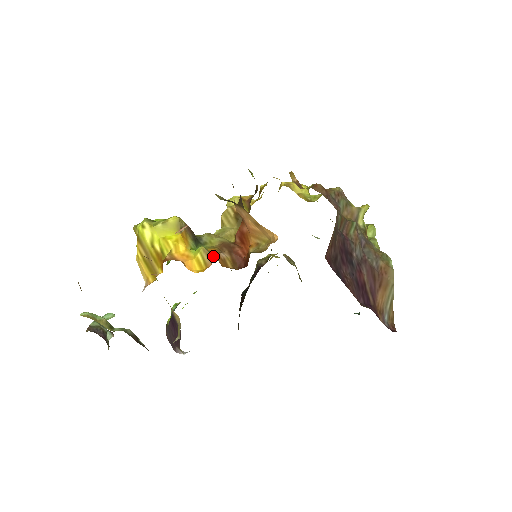
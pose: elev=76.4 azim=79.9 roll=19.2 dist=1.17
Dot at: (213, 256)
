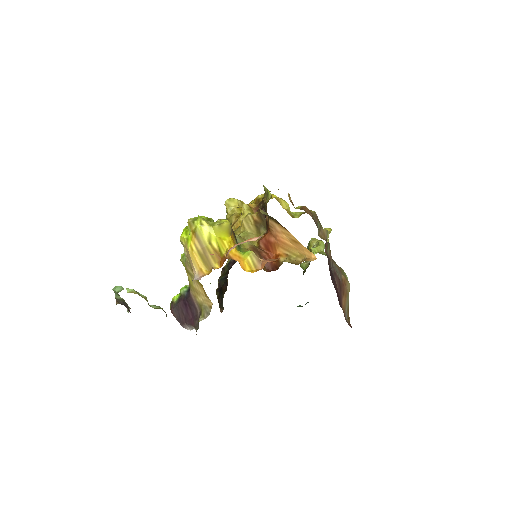
Dot at: (265, 262)
